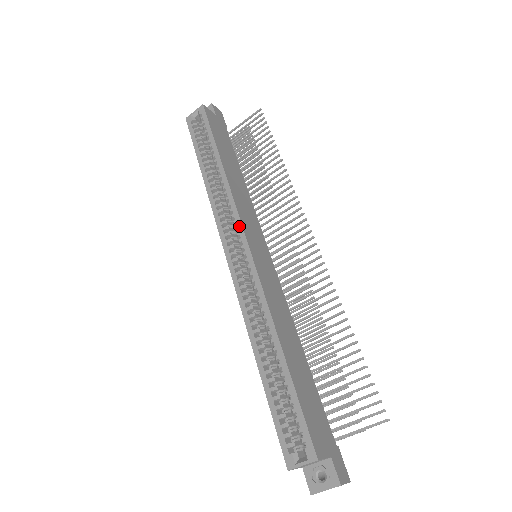
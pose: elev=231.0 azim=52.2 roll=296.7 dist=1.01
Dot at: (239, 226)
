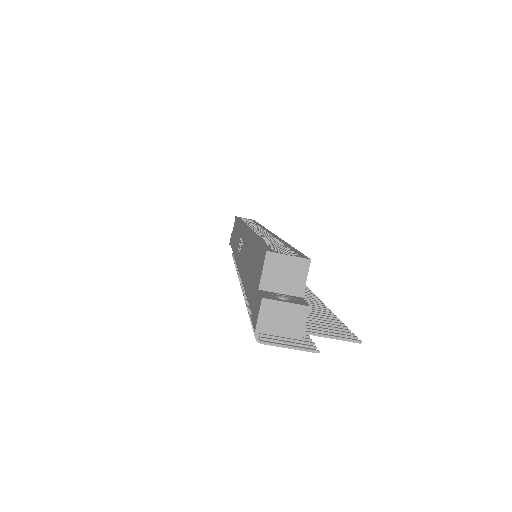
Dot at: (265, 229)
